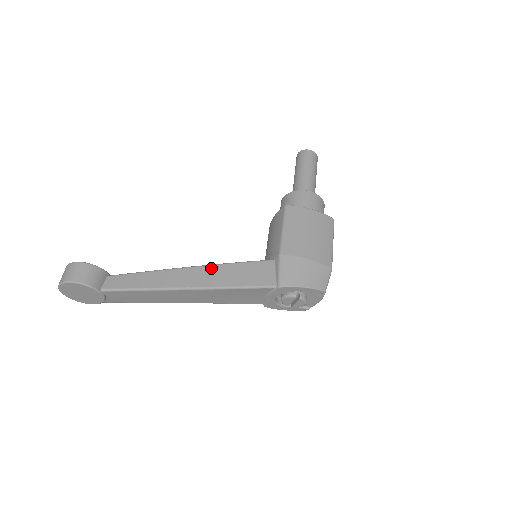
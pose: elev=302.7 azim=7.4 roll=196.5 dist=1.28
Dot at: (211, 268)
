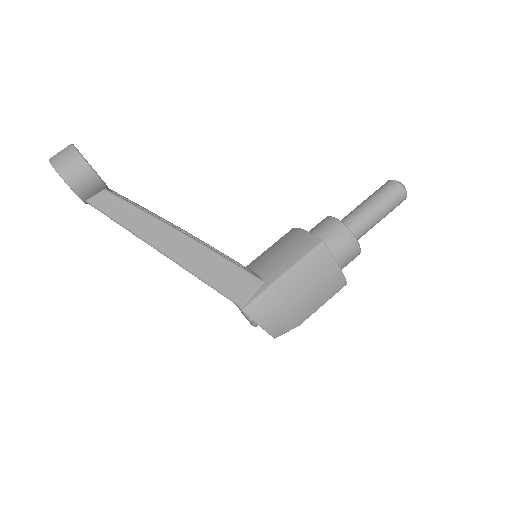
Dot at: (204, 251)
